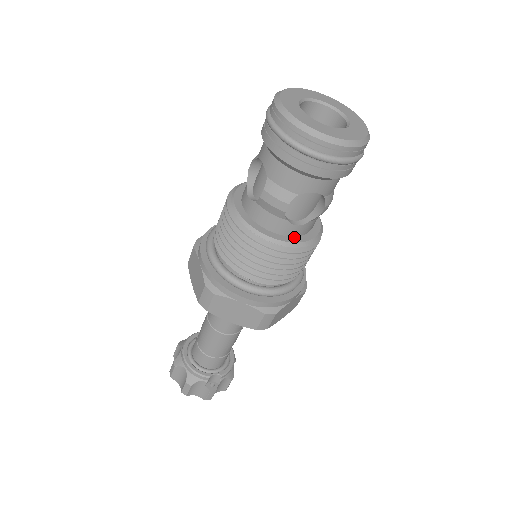
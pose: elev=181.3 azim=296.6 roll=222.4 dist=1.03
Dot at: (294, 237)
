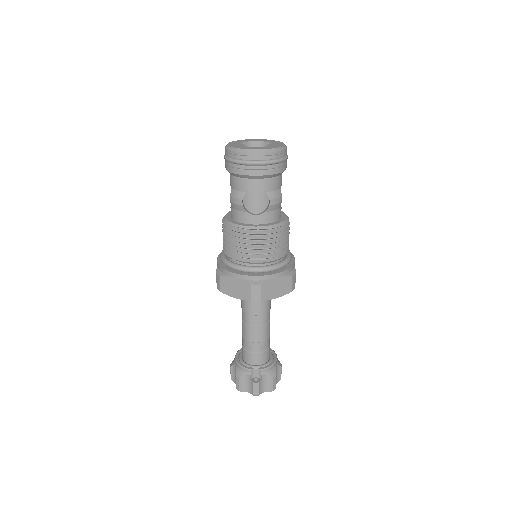
Dot at: (257, 225)
